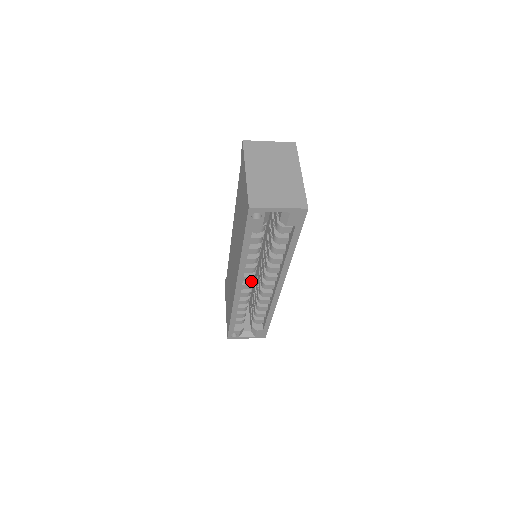
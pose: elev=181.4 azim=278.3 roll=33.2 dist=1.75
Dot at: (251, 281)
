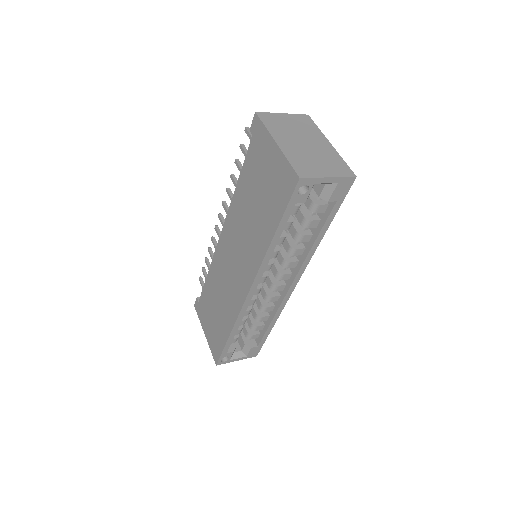
Dot at: (260, 284)
